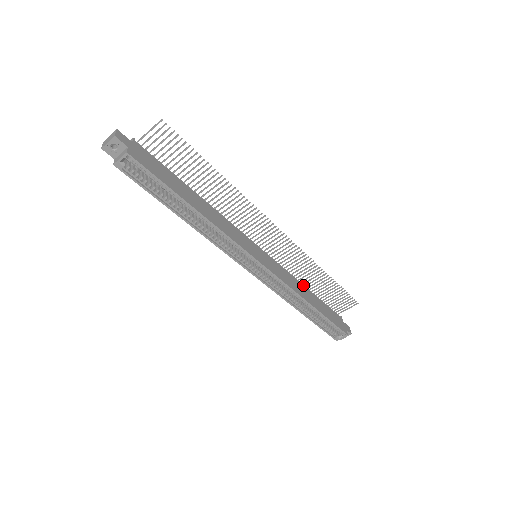
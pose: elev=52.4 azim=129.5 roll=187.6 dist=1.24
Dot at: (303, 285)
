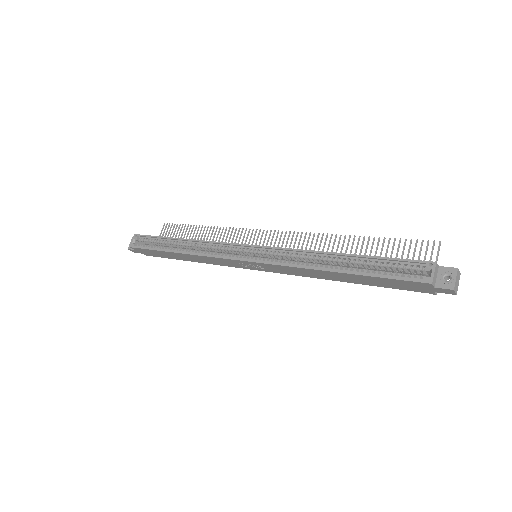
Dot at: occluded
